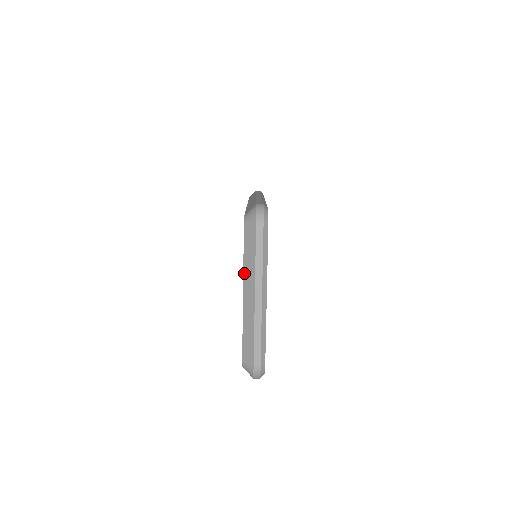
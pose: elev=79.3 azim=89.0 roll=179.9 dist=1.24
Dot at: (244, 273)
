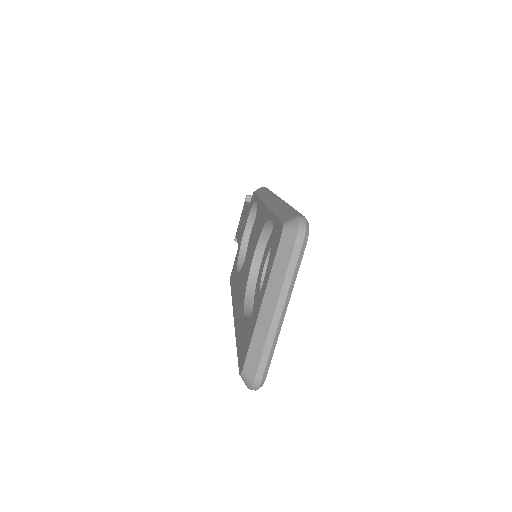
Dot at: (269, 283)
